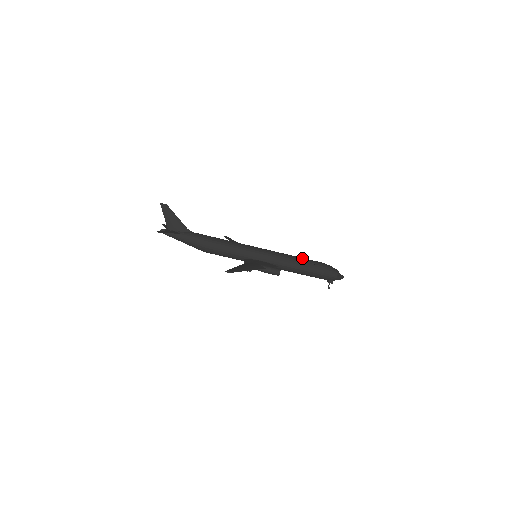
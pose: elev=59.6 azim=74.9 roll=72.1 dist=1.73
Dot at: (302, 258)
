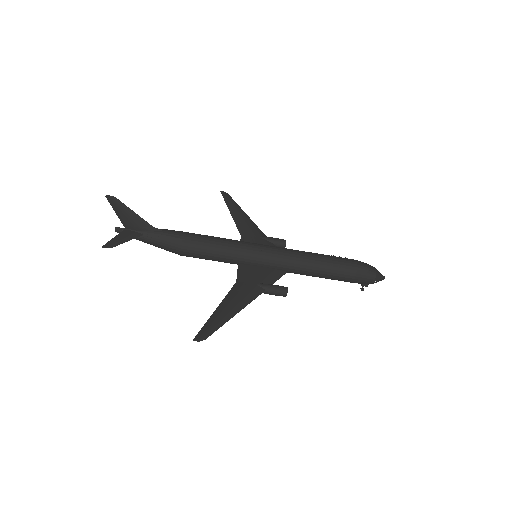
Dot at: (323, 258)
